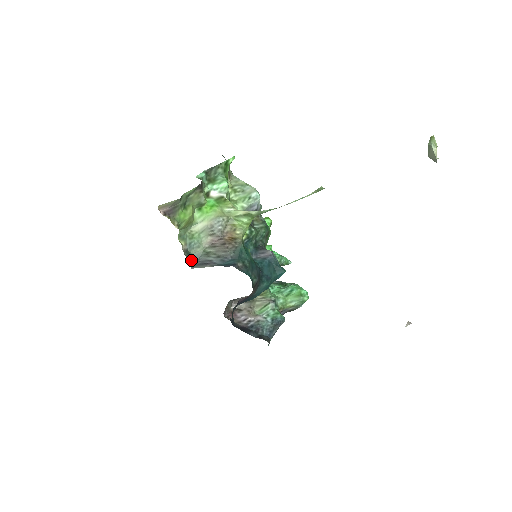
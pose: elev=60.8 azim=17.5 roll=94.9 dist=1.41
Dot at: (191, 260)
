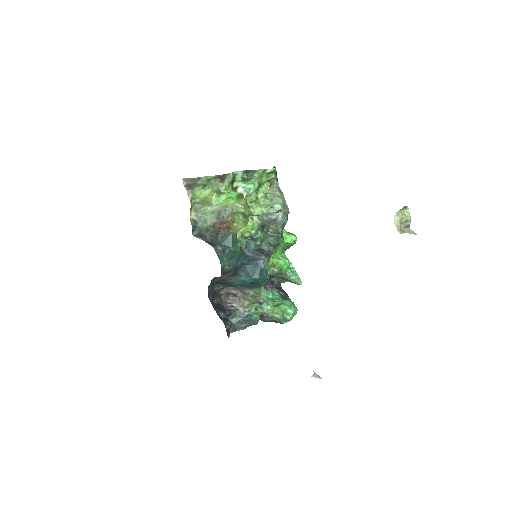
Dot at: (196, 229)
